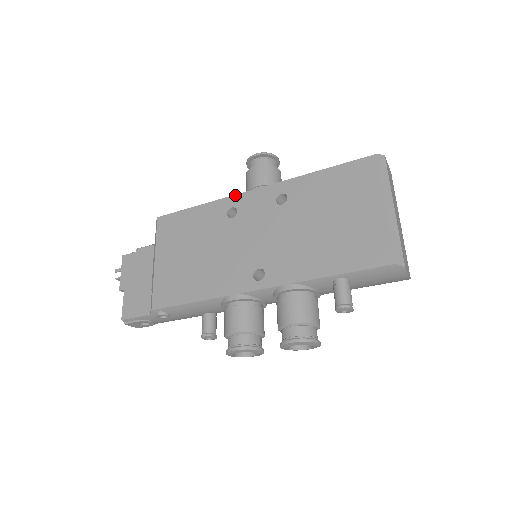
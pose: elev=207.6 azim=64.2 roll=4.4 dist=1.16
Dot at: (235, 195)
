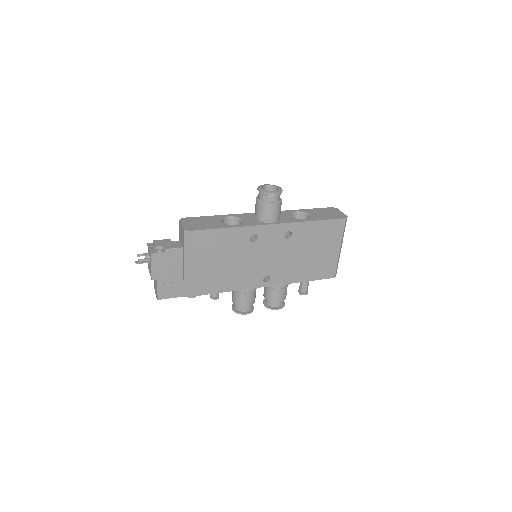
Dot at: (257, 226)
